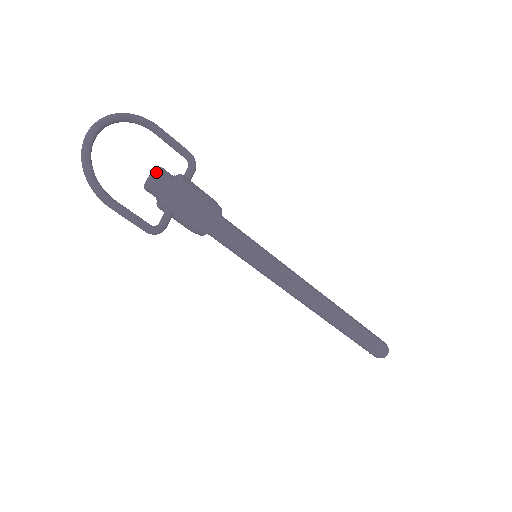
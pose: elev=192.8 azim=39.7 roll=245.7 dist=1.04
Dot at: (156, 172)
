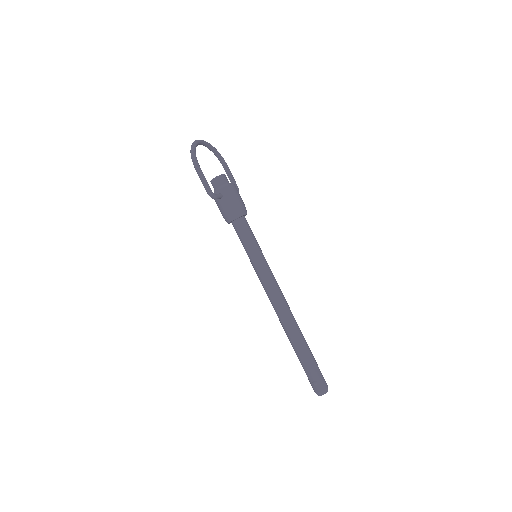
Dot at: occluded
